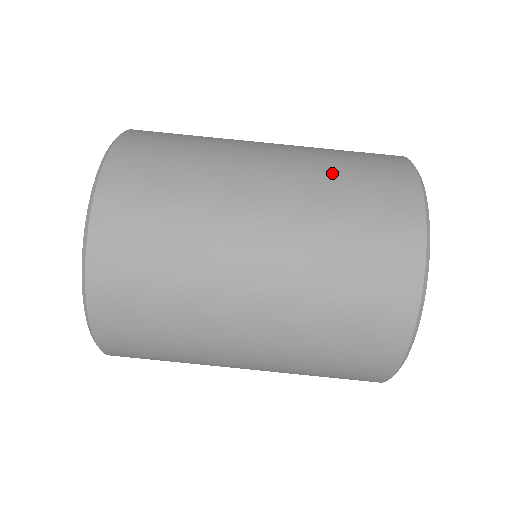
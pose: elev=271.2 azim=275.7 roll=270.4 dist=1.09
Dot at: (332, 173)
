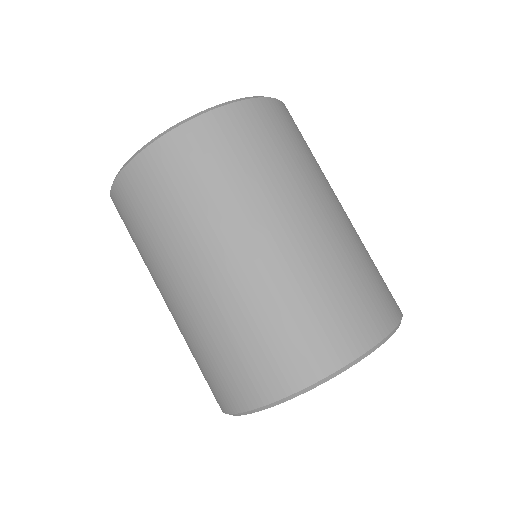
Dot at: (256, 318)
